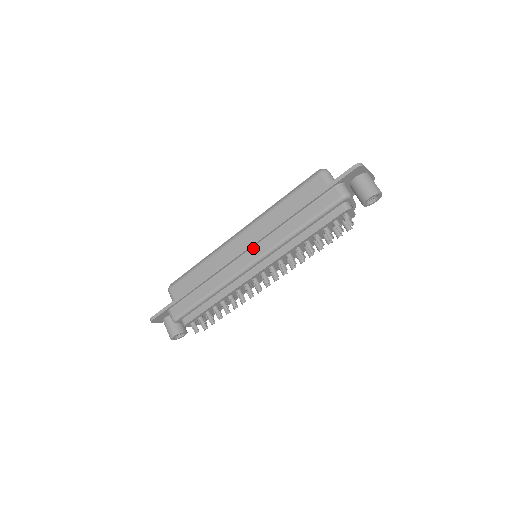
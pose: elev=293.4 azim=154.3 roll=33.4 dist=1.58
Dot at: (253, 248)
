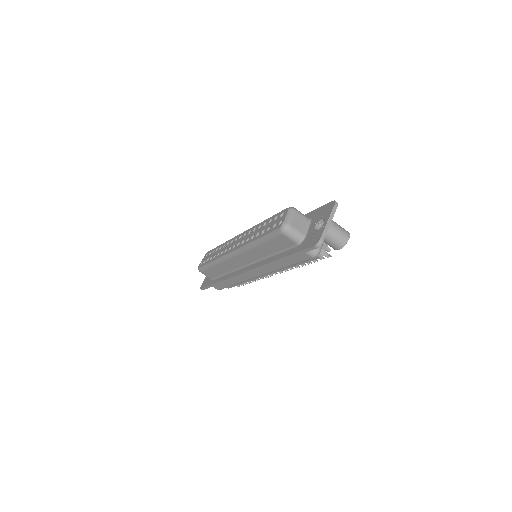
Dot at: occluded
